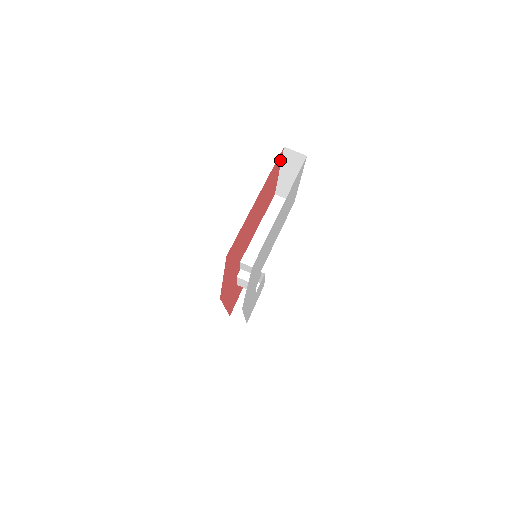
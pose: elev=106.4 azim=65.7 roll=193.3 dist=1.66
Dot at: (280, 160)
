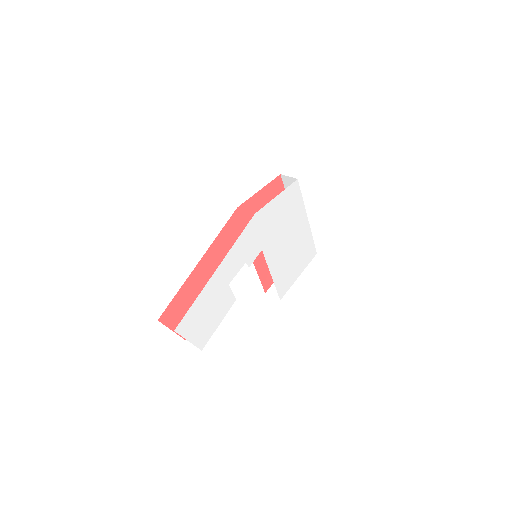
Dot at: occluded
